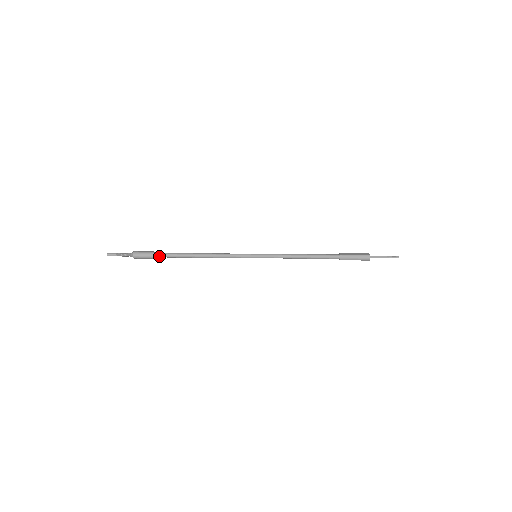
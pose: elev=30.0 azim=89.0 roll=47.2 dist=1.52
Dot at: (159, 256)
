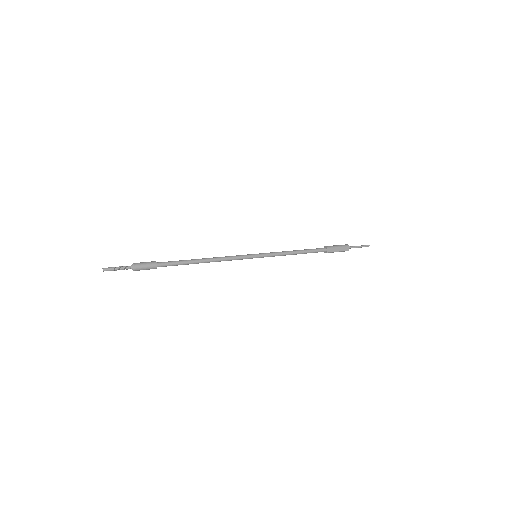
Dot at: occluded
